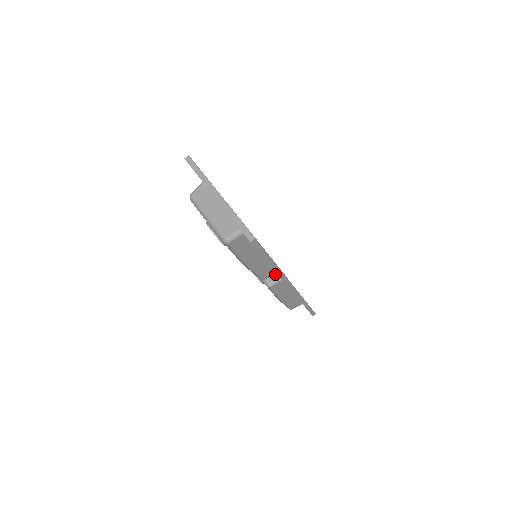
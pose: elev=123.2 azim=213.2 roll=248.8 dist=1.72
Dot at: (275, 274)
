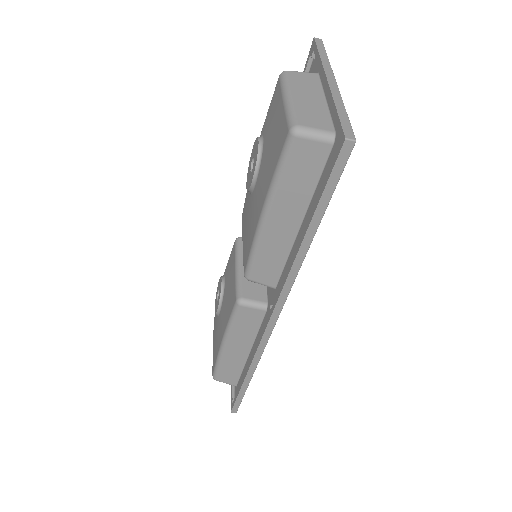
Dot at: (260, 295)
